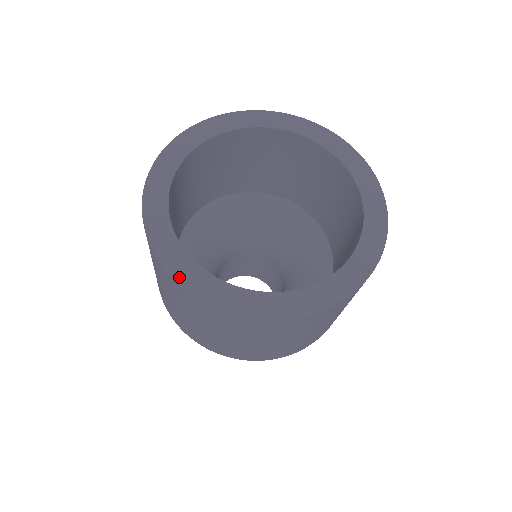
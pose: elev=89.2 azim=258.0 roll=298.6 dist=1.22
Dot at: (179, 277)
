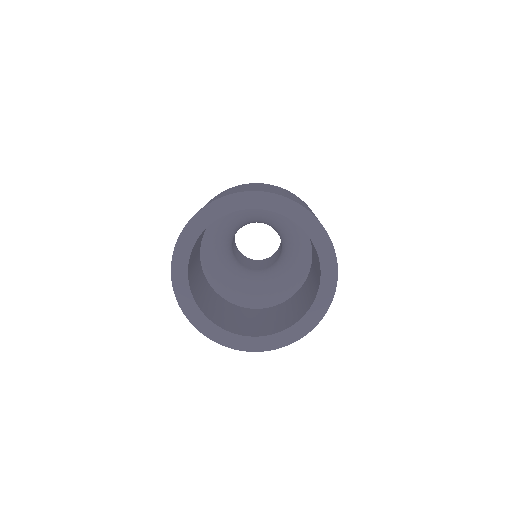
Dot at: (185, 311)
